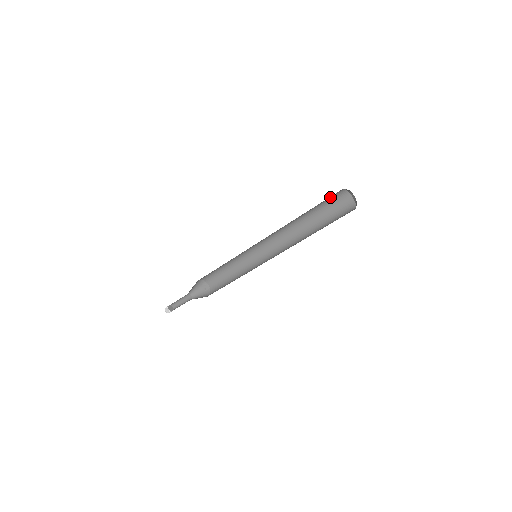
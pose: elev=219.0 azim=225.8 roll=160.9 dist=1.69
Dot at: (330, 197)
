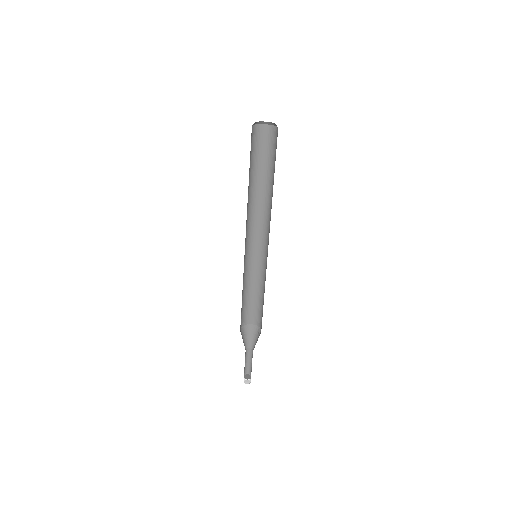
Dot at: (258, 143)
